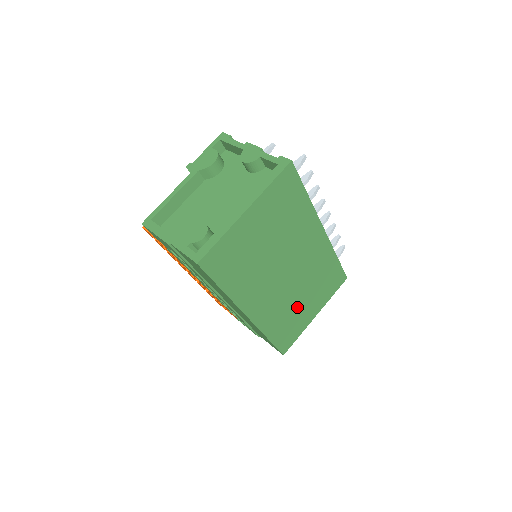
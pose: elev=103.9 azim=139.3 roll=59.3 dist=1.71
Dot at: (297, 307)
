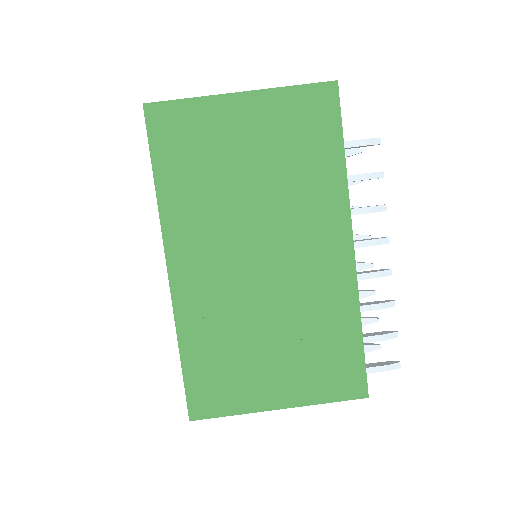
Dot at: (252, 347)
